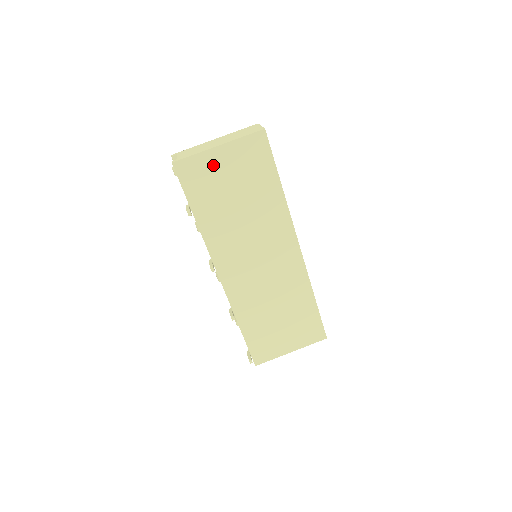
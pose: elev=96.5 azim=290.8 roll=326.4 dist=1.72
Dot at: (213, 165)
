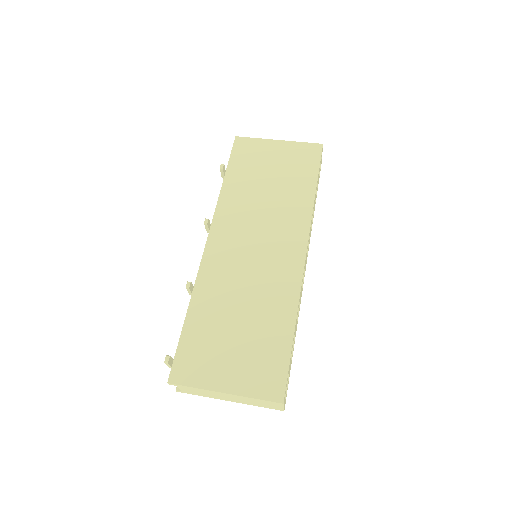
Dot at: (266, 150)
